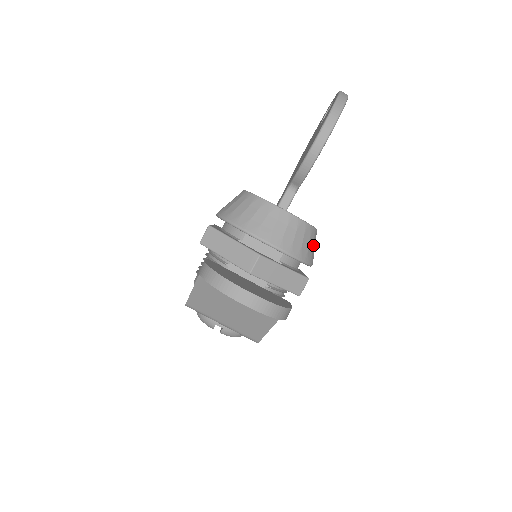
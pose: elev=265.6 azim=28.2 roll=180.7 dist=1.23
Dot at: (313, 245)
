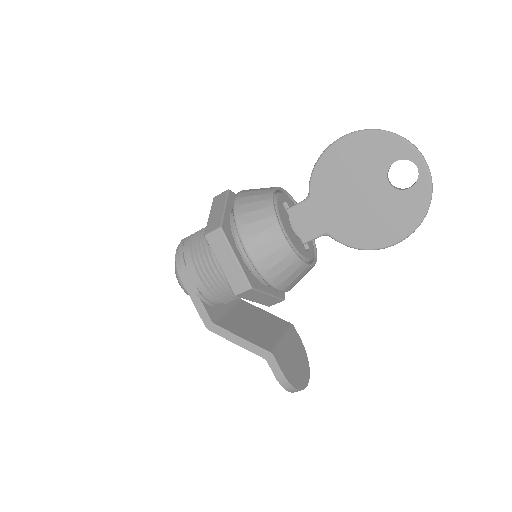
Dot at: occluded
